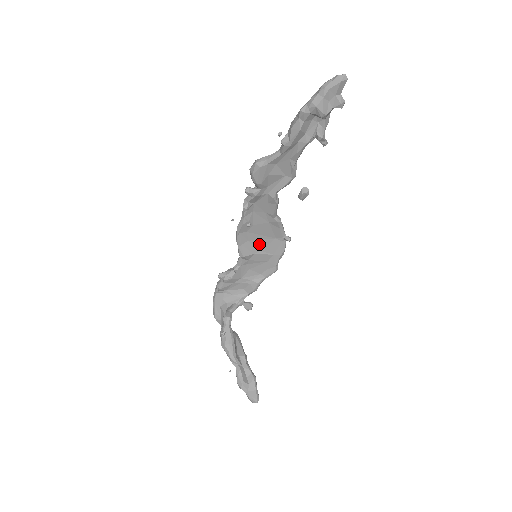
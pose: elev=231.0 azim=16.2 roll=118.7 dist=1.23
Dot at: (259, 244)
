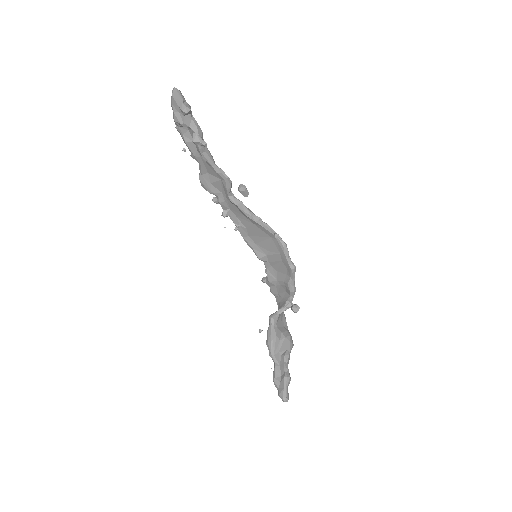
Dot at: (265, 245)
